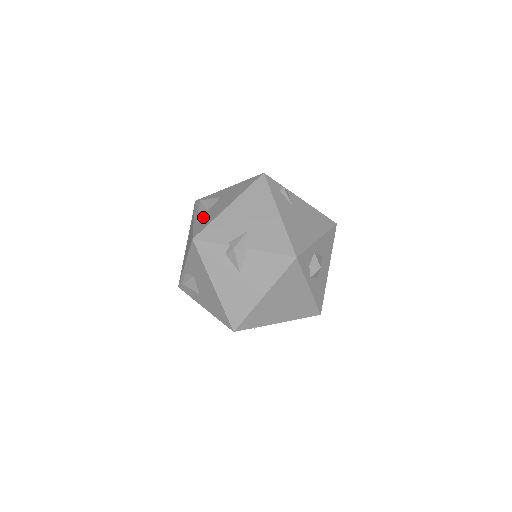
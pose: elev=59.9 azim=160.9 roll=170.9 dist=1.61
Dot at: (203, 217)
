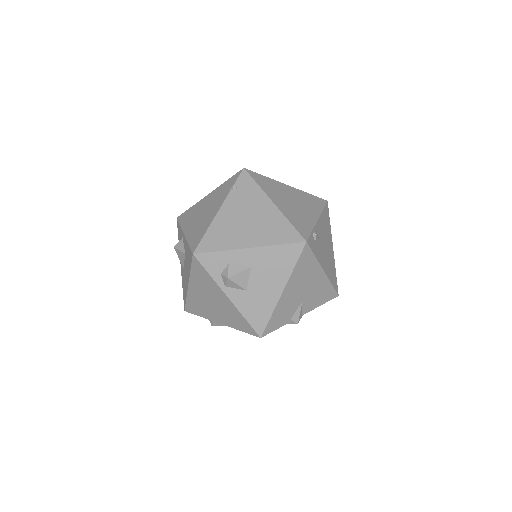
Dot at: (248, 302)
